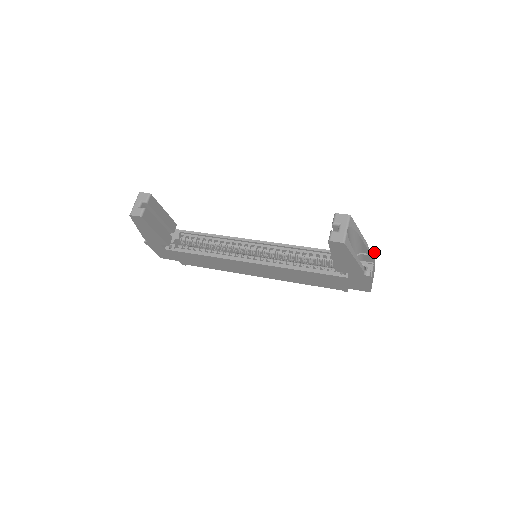
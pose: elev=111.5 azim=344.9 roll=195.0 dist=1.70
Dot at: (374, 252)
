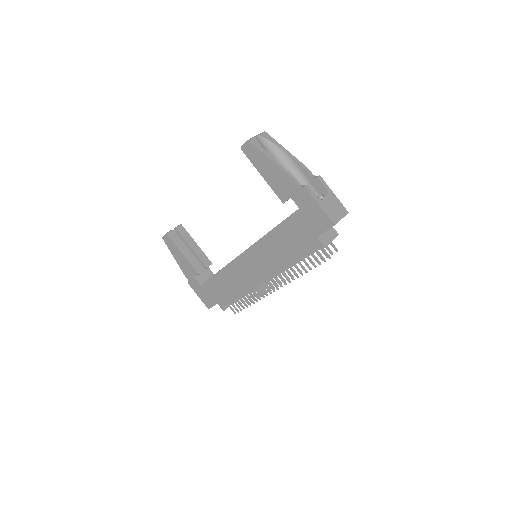
Dot at: (321, 178)
